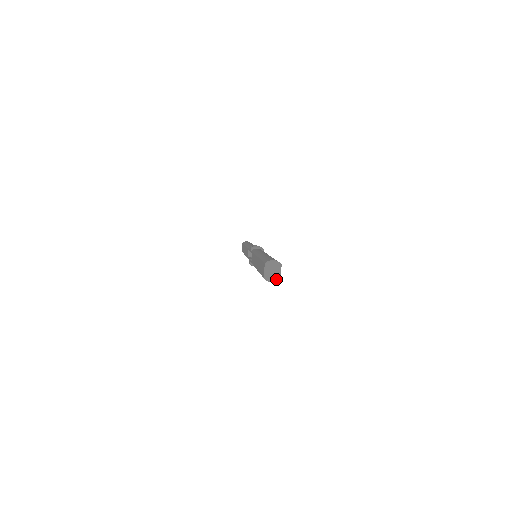
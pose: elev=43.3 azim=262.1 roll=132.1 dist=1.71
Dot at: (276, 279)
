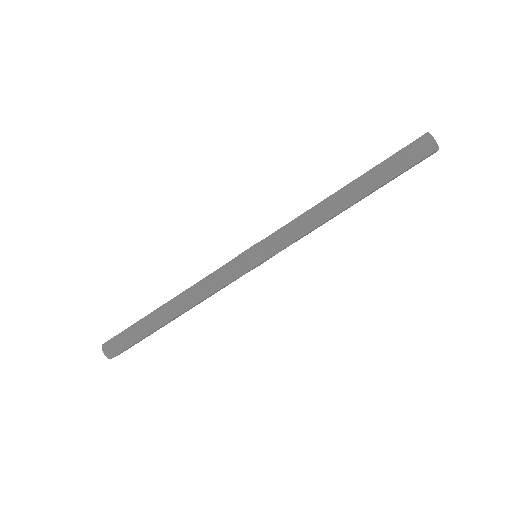
Dot at: (437, 144)
